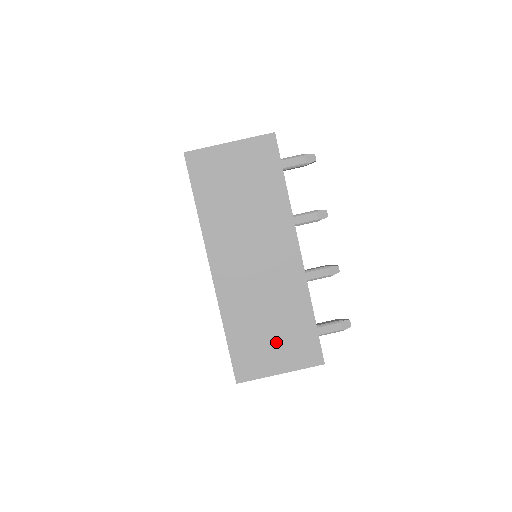
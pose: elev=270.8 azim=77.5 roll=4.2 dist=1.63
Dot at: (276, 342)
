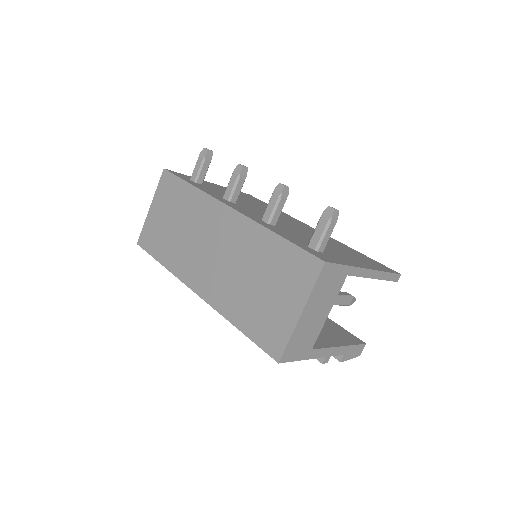
Dot at: (274, 291)
